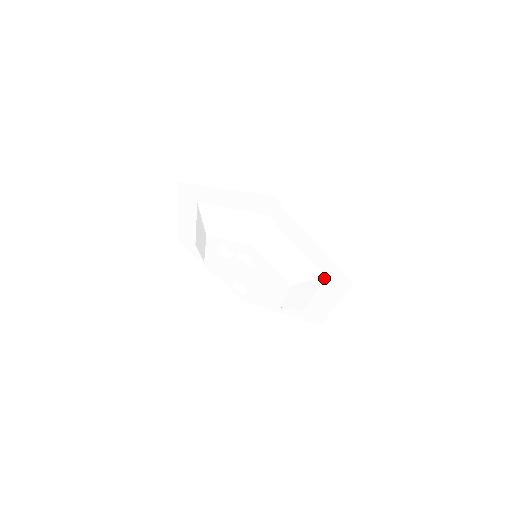
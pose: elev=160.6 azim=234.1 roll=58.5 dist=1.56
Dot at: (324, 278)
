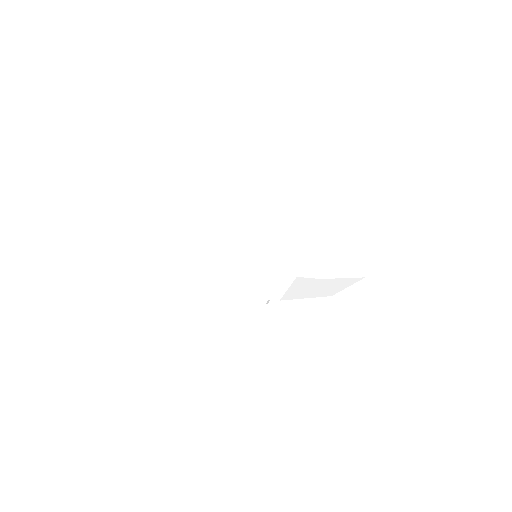
Dot at: occluded
